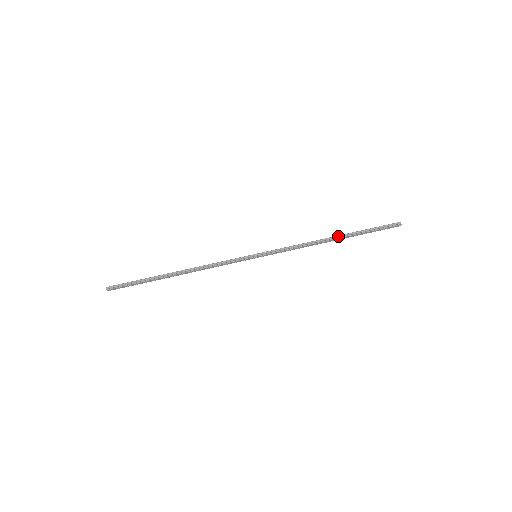
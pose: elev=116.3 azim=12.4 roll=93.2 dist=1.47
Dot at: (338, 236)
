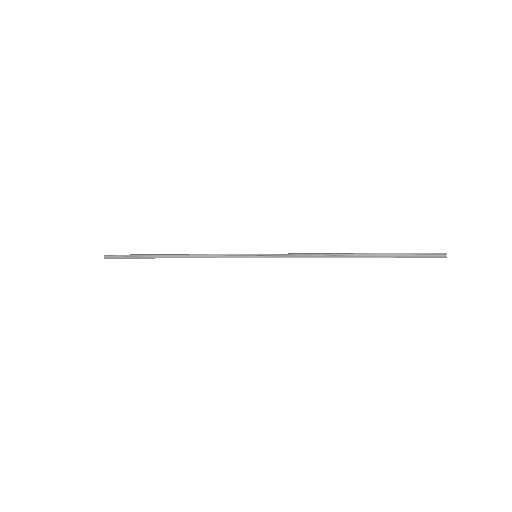
Dot at: (357, 254)
